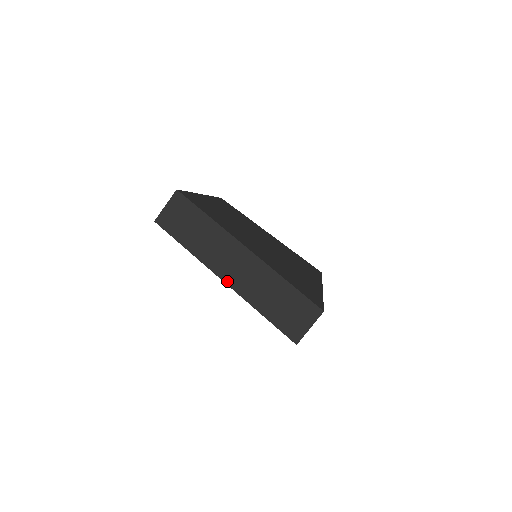
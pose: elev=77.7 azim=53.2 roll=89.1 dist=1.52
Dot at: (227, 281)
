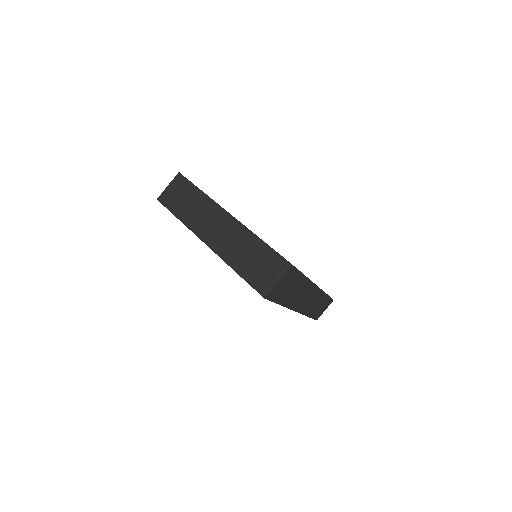
Dot at: (209, 244)
